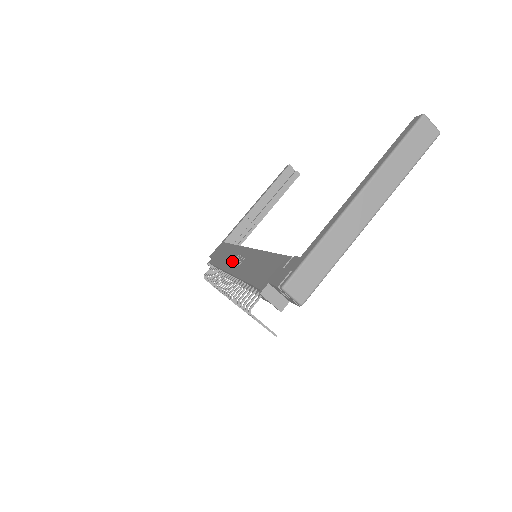
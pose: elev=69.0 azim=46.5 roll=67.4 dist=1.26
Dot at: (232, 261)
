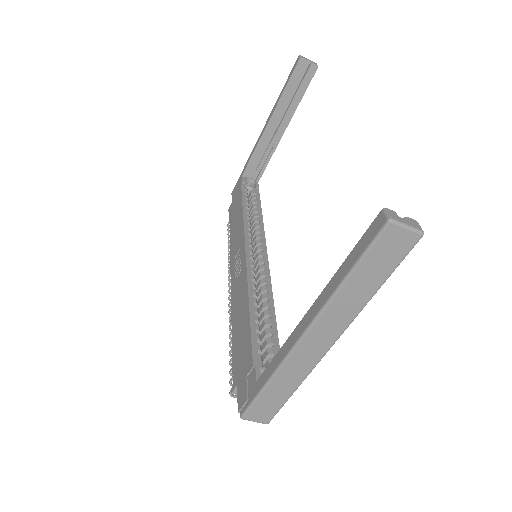
Dot at: (235, 255)
